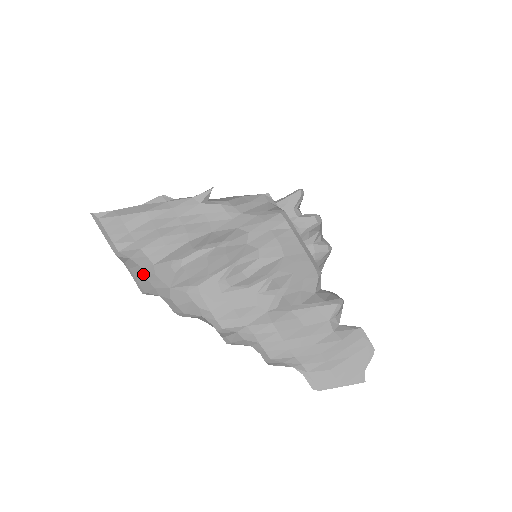
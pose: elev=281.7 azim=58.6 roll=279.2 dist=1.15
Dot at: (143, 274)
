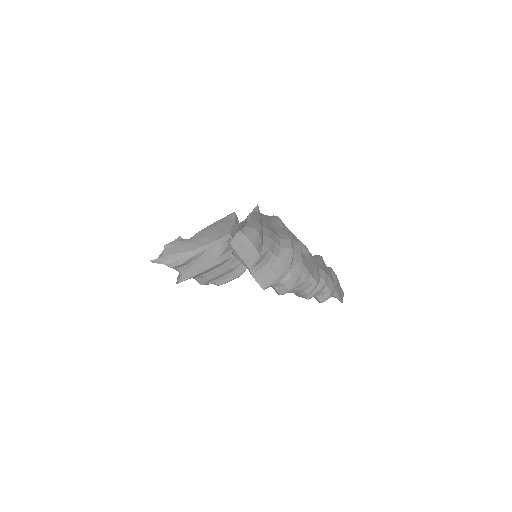
Dot at: (270, 270)
